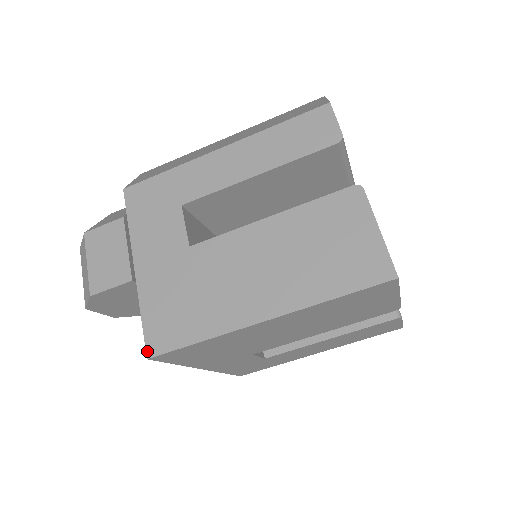
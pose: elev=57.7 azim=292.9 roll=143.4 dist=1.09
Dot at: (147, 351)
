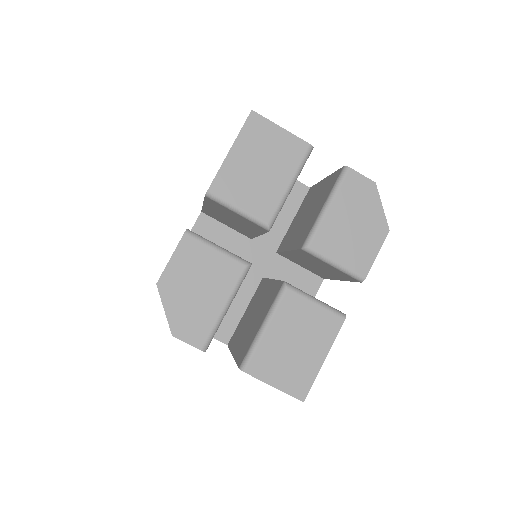
Dot at: occluded
